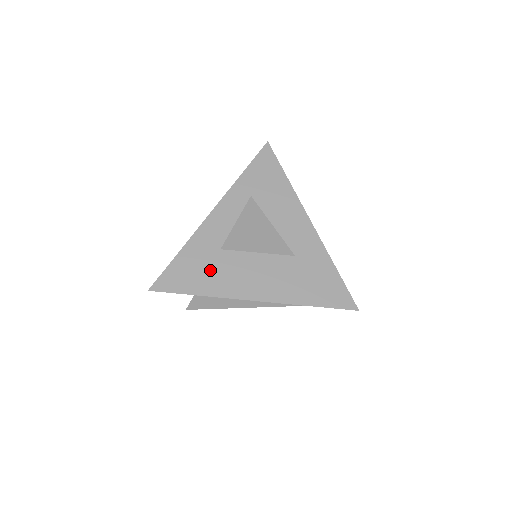
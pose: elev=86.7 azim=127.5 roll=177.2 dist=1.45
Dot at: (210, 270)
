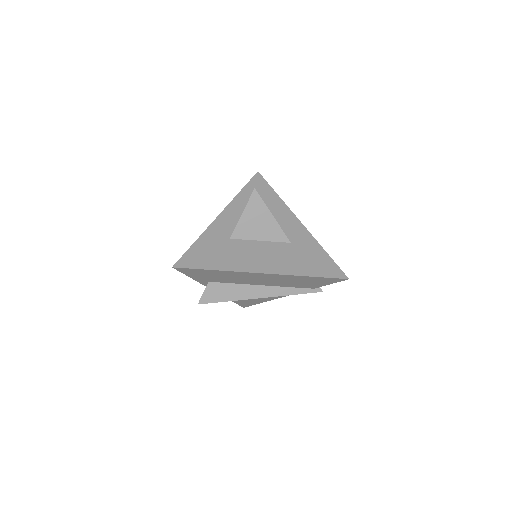
Dot at: (223, 253)
